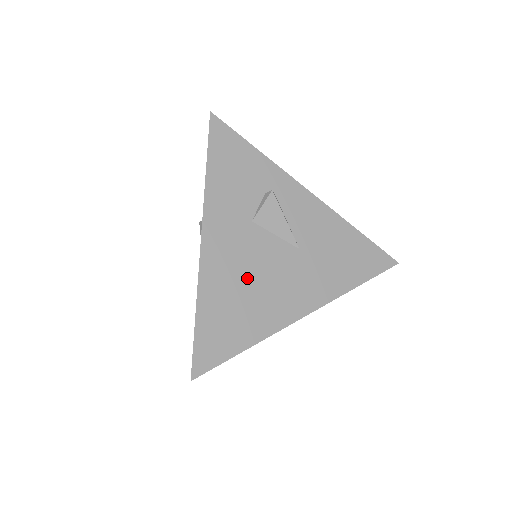
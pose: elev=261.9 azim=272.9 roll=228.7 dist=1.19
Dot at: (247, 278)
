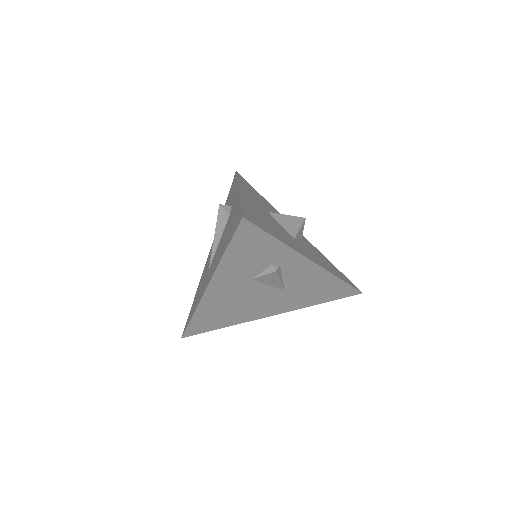
Dot at: (235, 304)
